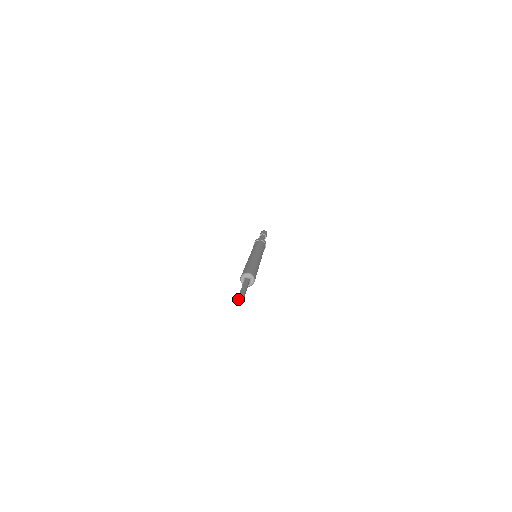
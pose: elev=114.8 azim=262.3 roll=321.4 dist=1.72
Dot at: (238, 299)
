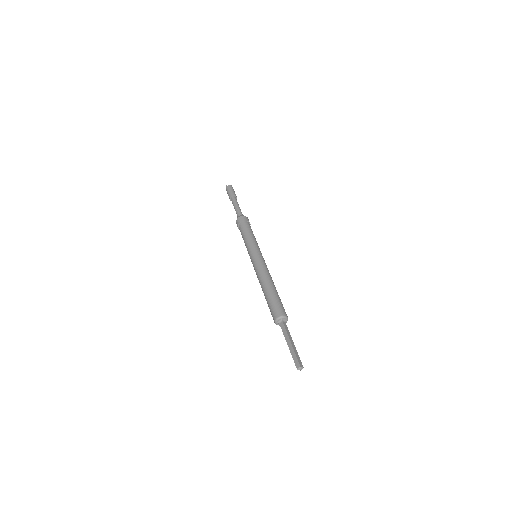
Dot at: occluded
